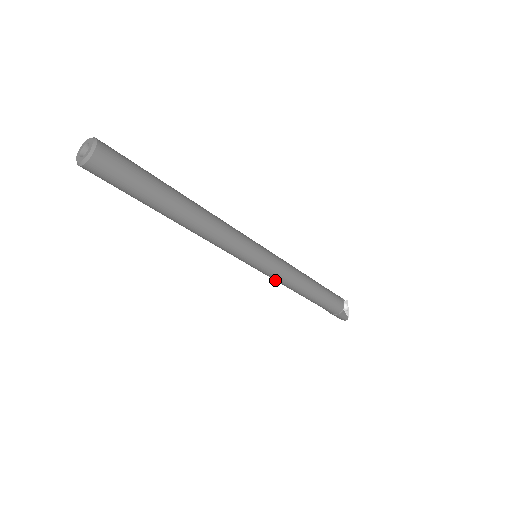
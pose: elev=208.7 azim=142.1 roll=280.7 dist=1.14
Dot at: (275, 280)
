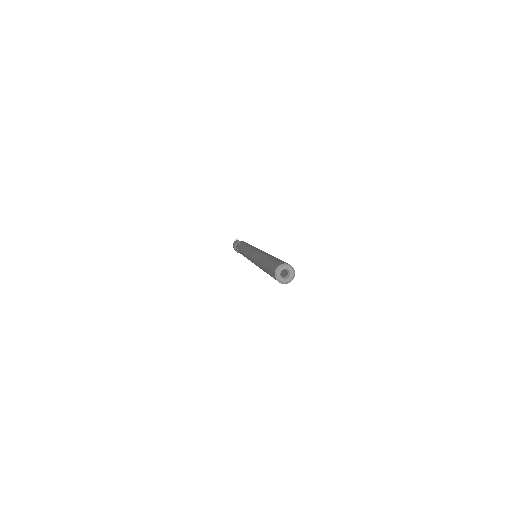
Dot at: occluded
